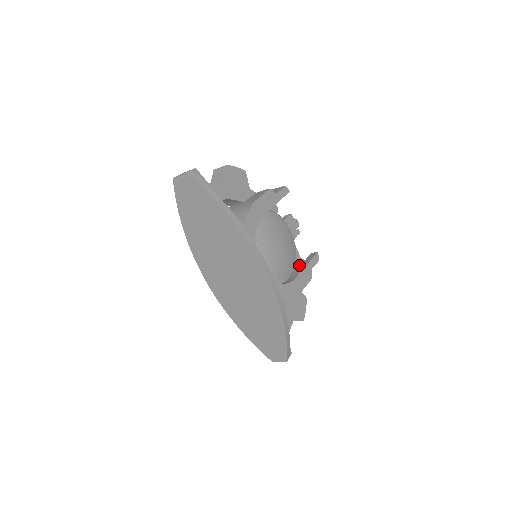
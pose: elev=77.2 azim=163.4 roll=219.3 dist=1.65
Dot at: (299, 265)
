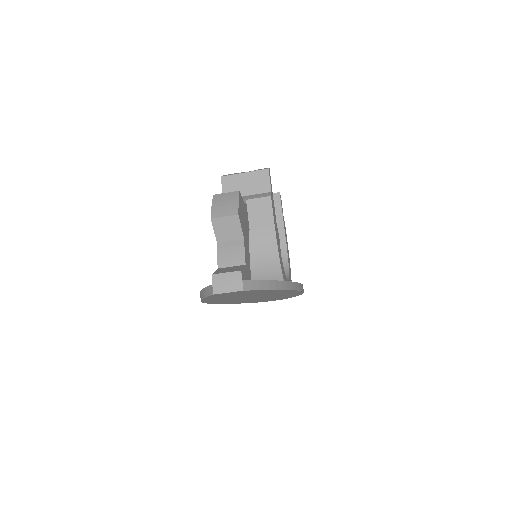
Dot at: occluded
